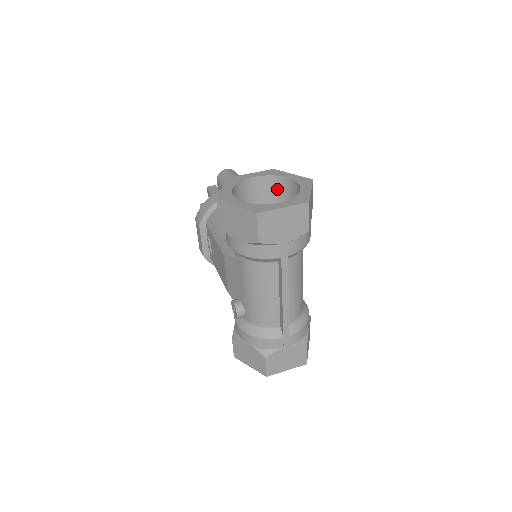
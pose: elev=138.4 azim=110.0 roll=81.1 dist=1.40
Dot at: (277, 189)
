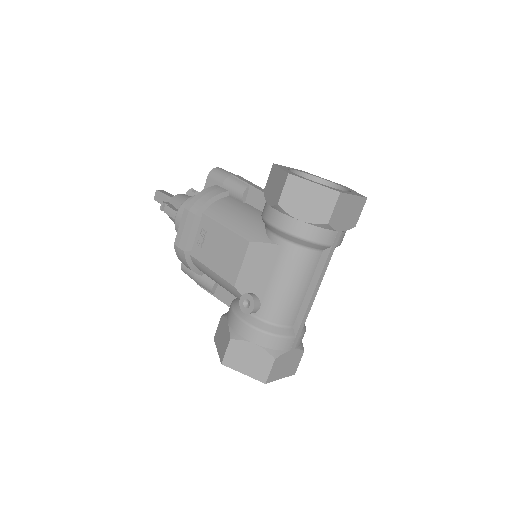
Dot at: occluded
